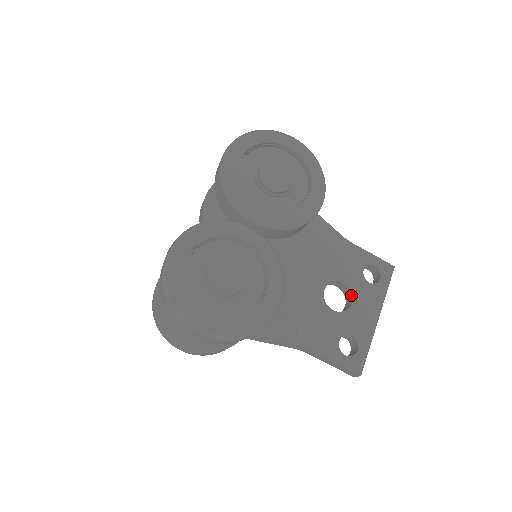
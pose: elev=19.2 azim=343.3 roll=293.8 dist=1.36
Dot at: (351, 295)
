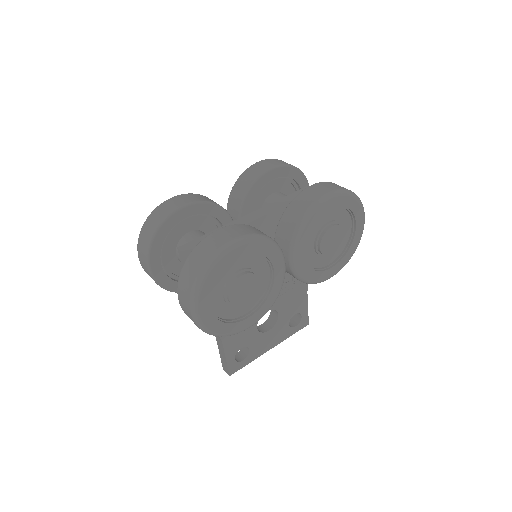
Dot at: (274, 325)
